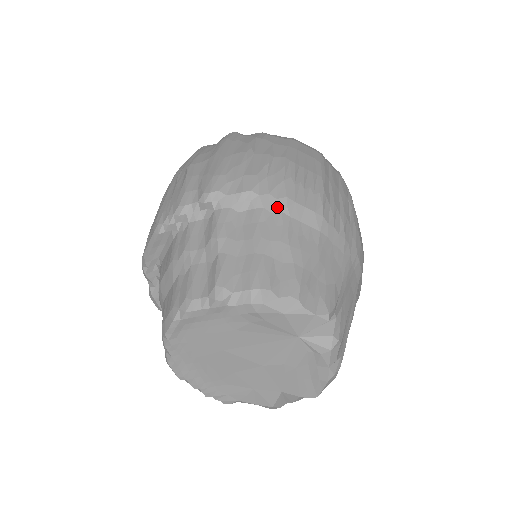
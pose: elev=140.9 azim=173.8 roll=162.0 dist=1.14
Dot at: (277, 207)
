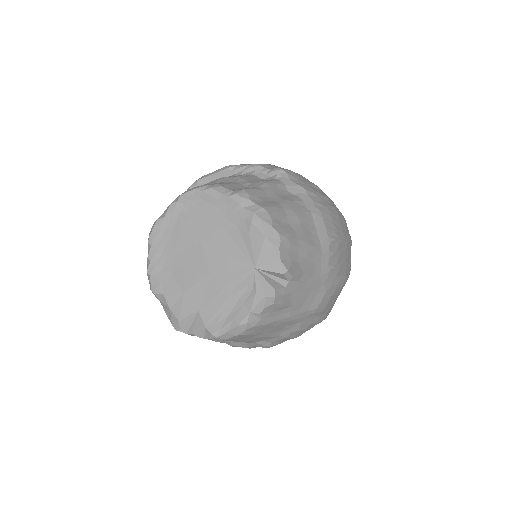
Dot at: (311, 208)
